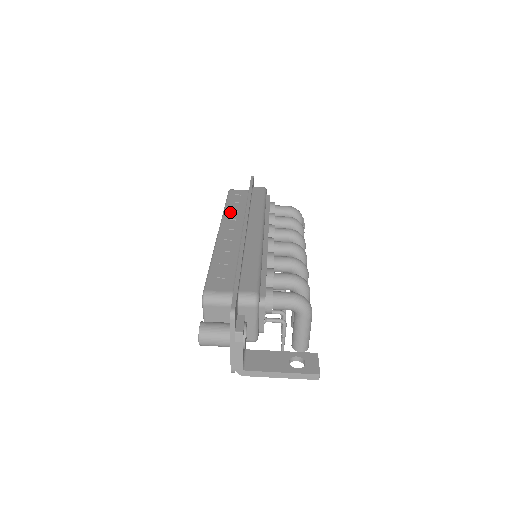
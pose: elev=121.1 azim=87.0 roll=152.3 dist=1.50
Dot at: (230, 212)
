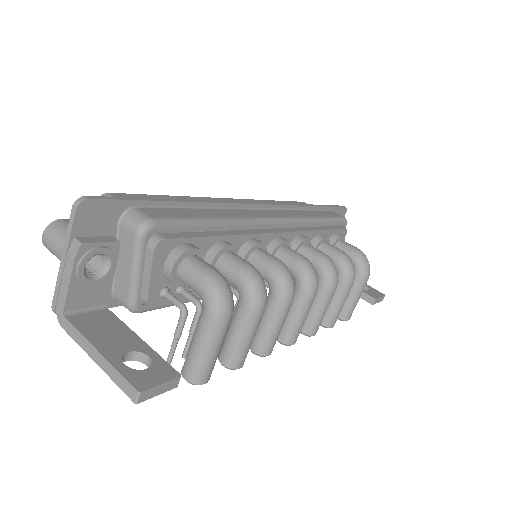
Dot at: occluded
